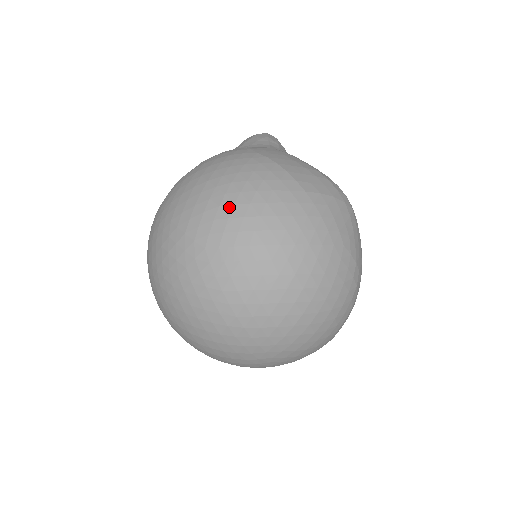
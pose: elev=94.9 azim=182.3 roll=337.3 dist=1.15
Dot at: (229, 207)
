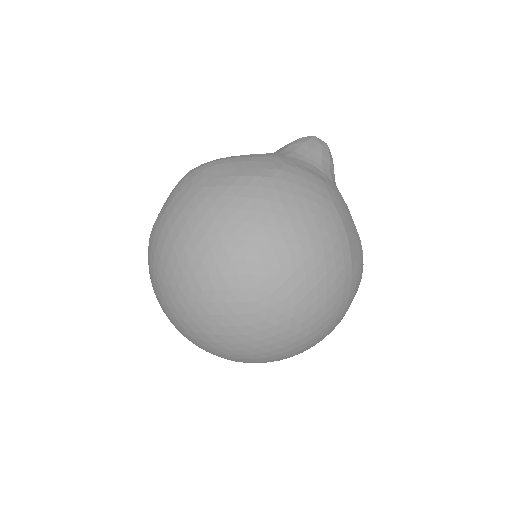
Dot at: (298, 263)
